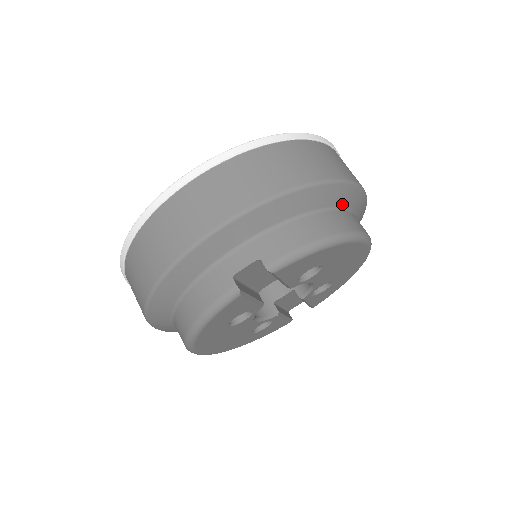
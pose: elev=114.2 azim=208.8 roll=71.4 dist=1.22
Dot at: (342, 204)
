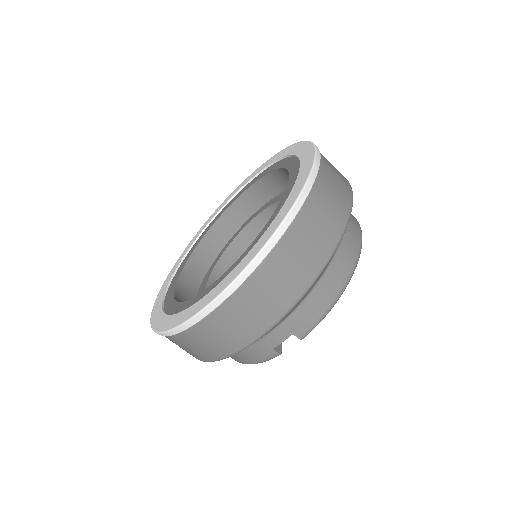
Dot at: occluded
